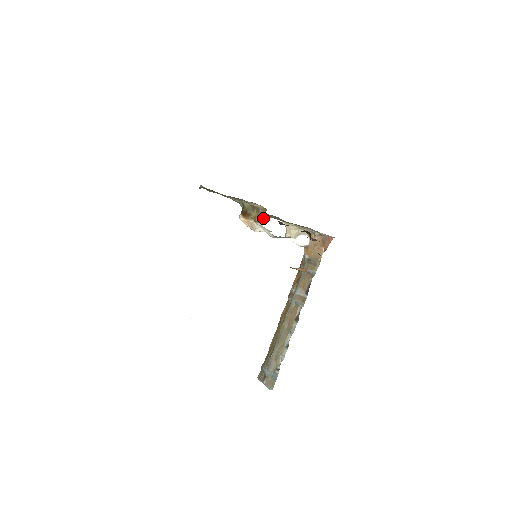
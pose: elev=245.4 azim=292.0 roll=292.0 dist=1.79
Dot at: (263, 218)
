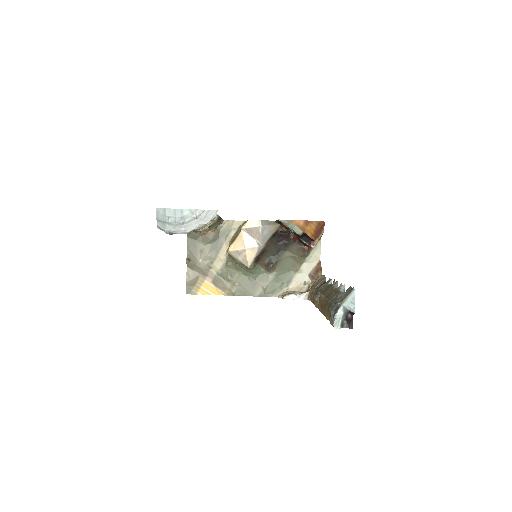
Dot at: (246, 221)
